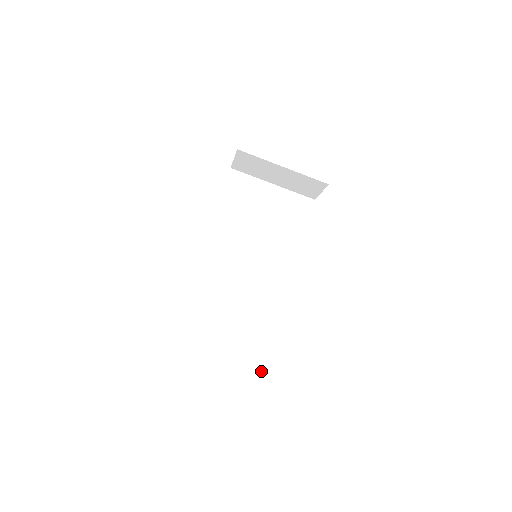
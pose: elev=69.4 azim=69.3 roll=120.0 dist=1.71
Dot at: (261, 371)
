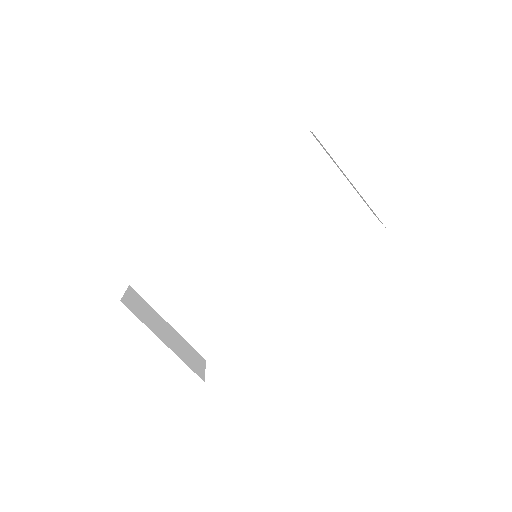
Dot at: (197, 347)
